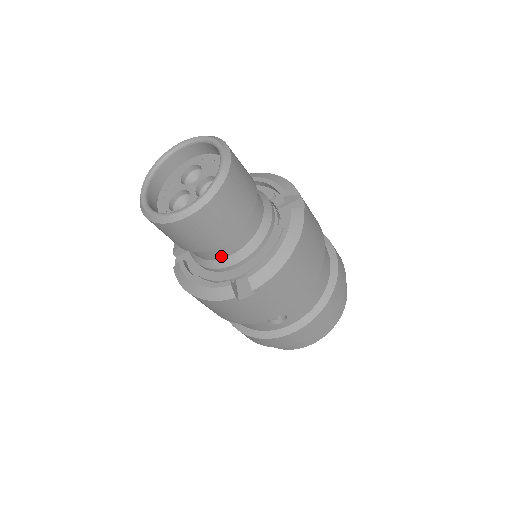
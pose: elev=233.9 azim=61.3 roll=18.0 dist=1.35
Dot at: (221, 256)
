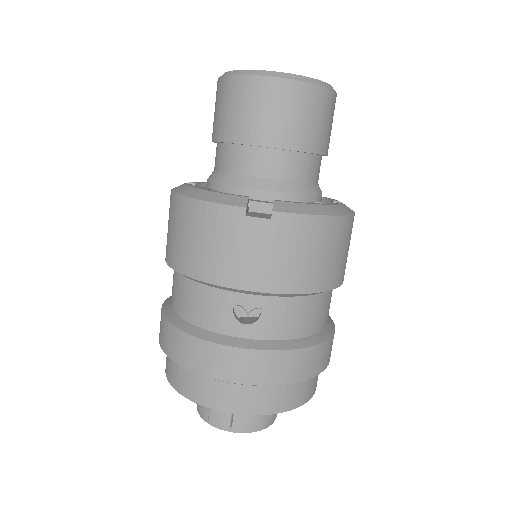
Dot at: (256, 172)
